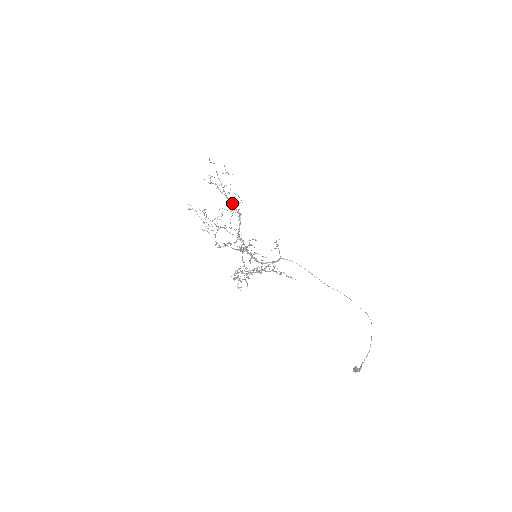
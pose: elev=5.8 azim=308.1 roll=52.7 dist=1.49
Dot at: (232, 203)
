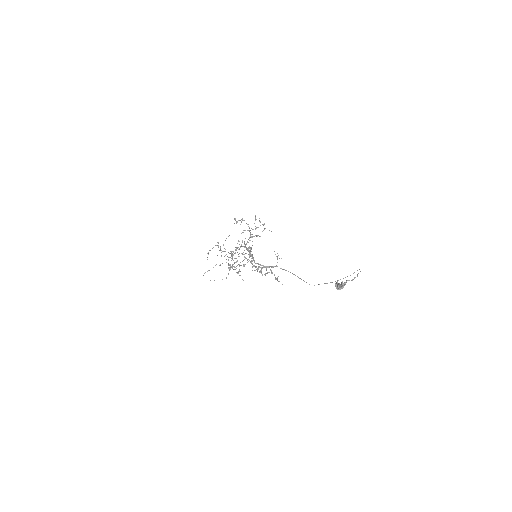
Dot at: occluded
